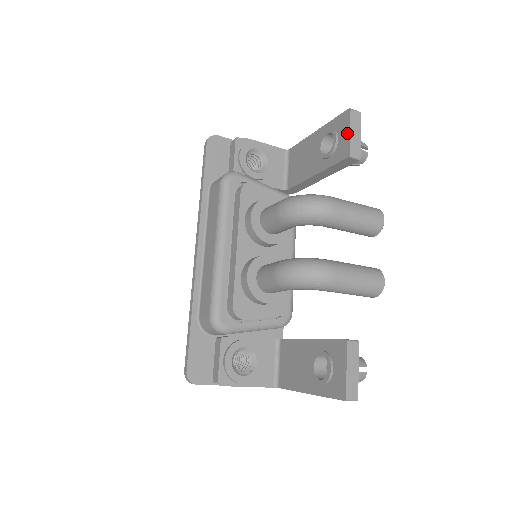
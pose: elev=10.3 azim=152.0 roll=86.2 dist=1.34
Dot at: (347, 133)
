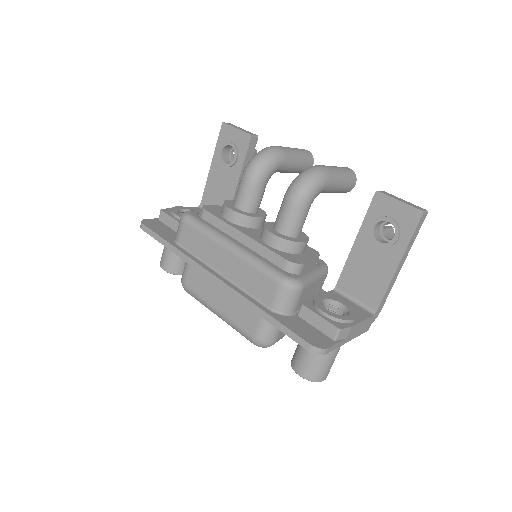
Dot at: (236, 131)
